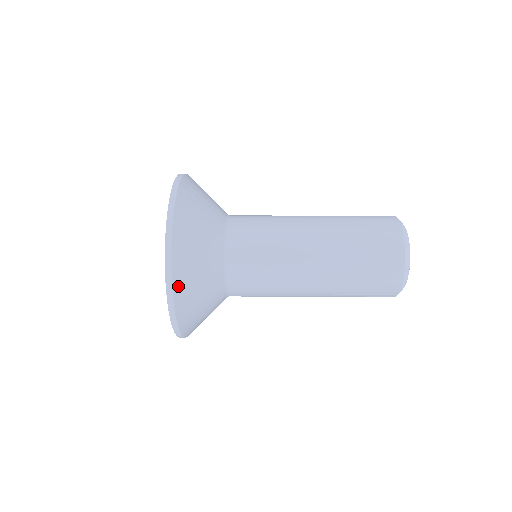
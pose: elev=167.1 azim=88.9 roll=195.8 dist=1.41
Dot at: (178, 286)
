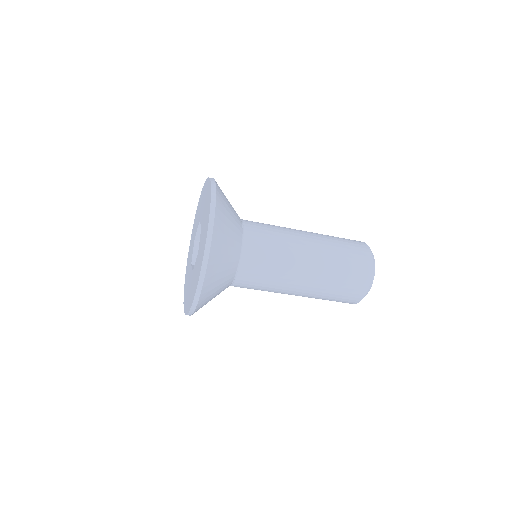
Dot at: occluded
